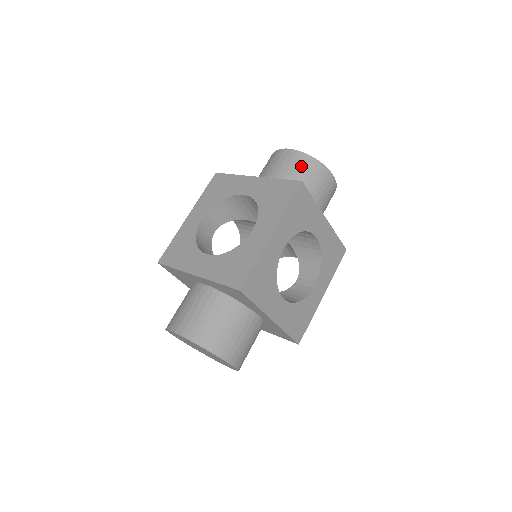
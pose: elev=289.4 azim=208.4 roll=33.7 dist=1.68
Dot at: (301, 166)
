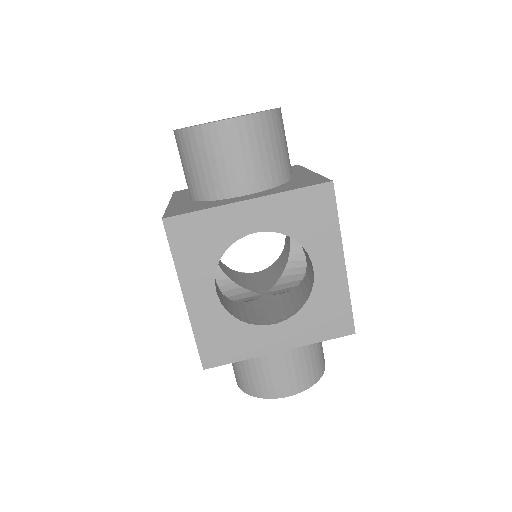
Dot at: (187, 151)
